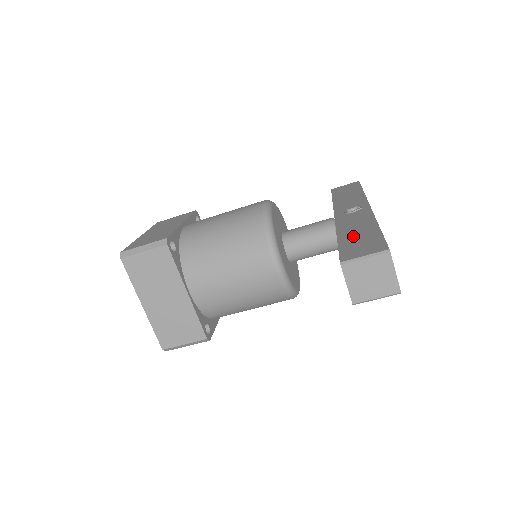
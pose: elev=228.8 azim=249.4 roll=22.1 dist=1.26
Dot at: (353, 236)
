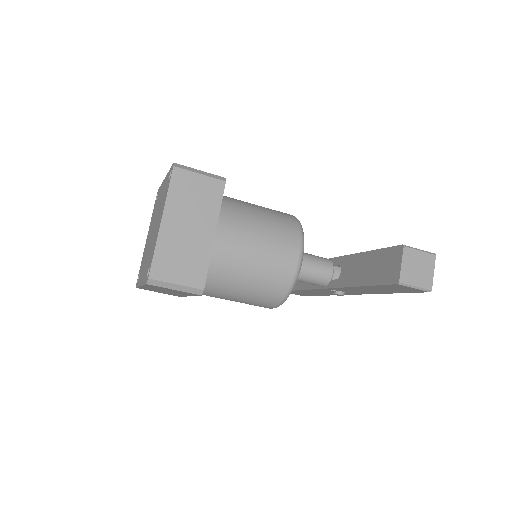
Dot at: occluded
